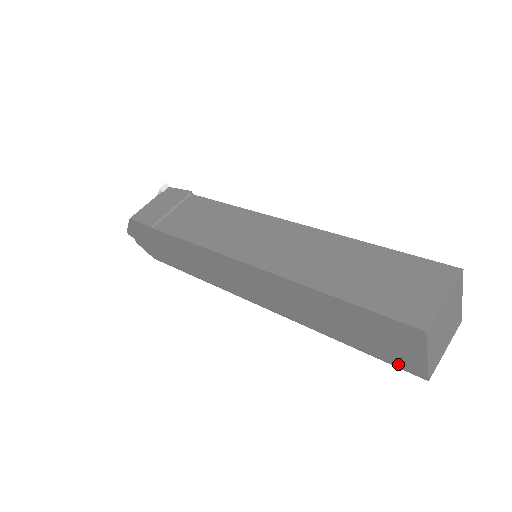
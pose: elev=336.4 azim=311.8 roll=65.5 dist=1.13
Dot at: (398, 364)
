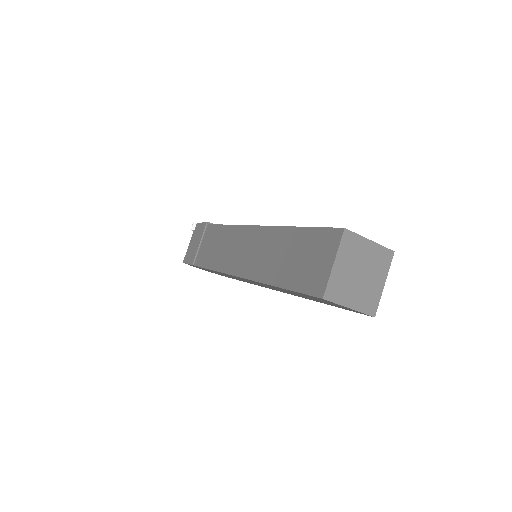
Dot at: occluded
